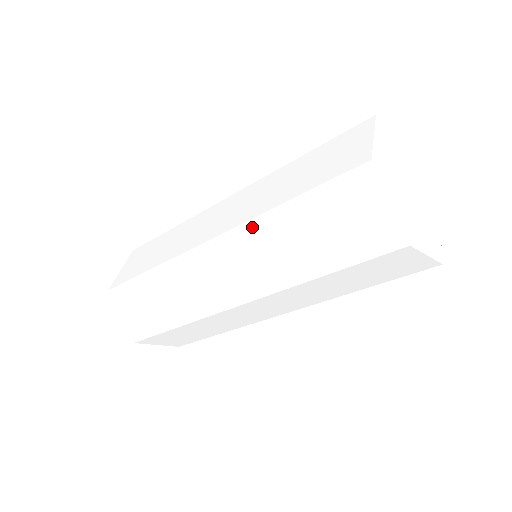
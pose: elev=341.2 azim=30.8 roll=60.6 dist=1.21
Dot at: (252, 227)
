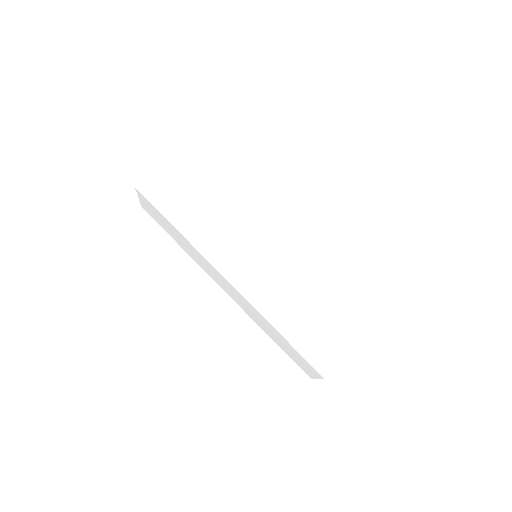
Dot at: (255, 310)
